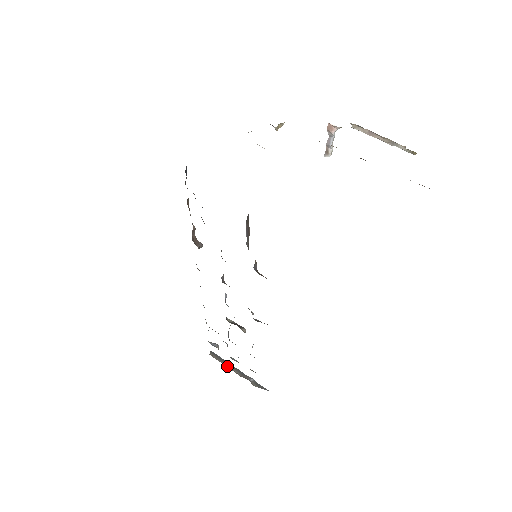
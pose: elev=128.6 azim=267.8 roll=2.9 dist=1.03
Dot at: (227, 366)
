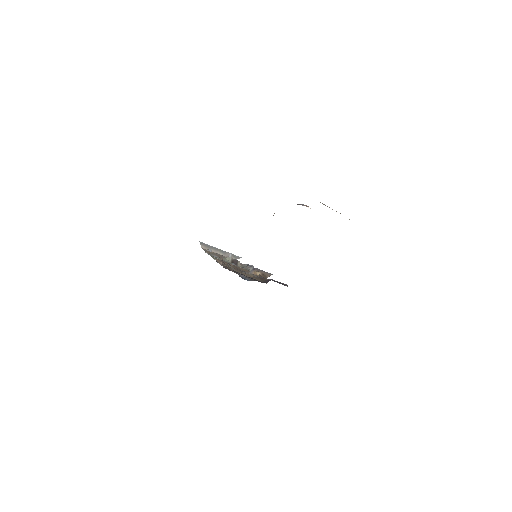
Dot at: (215, 252)
